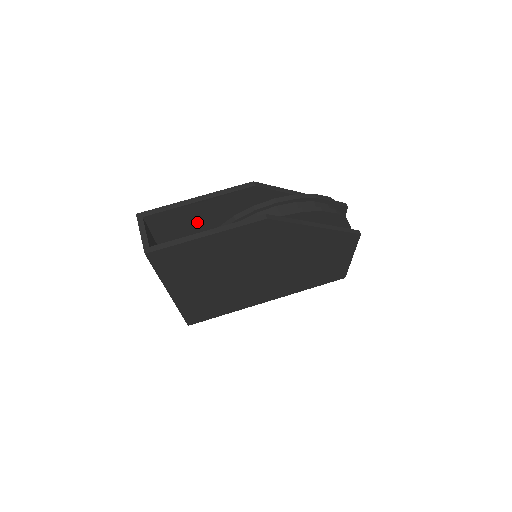
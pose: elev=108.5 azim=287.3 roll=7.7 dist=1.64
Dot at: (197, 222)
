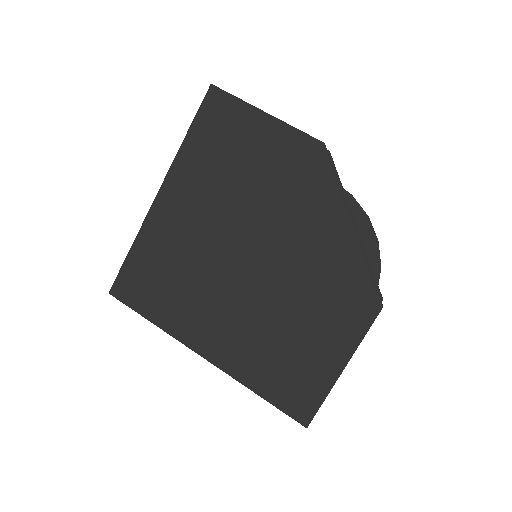
Dot at: occluded
